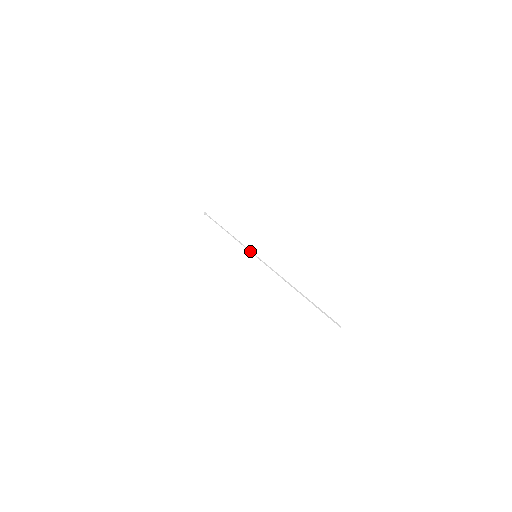
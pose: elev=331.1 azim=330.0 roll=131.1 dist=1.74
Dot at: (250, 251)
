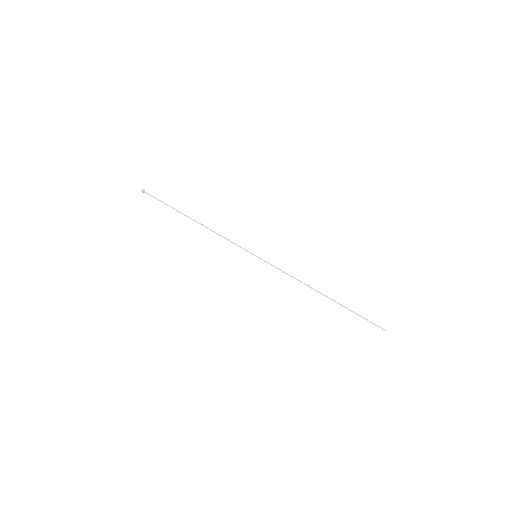
Dot at: occluded
